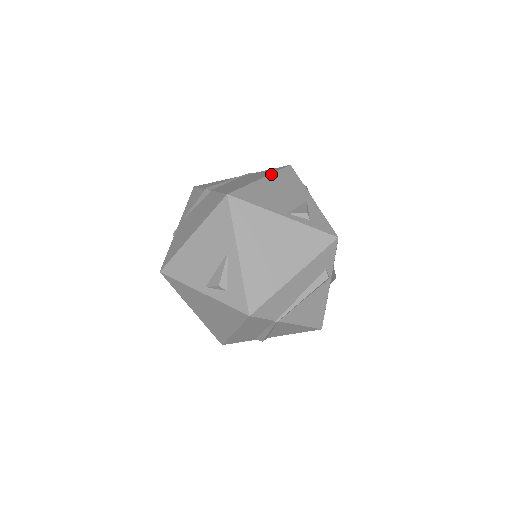
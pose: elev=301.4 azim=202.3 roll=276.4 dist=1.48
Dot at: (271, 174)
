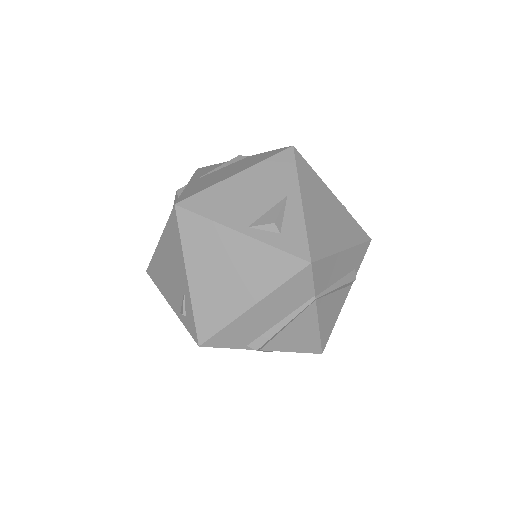
Dot at: occluded
